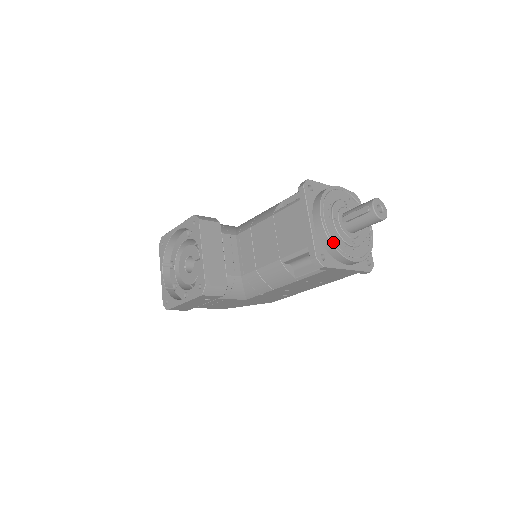
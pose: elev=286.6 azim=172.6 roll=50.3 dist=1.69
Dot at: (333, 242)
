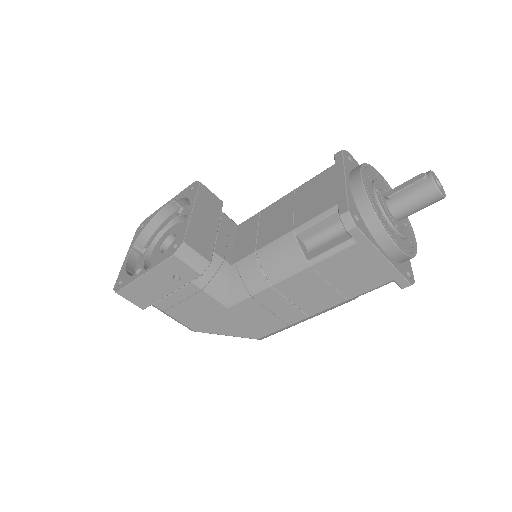
Dot at: (373, 205)
